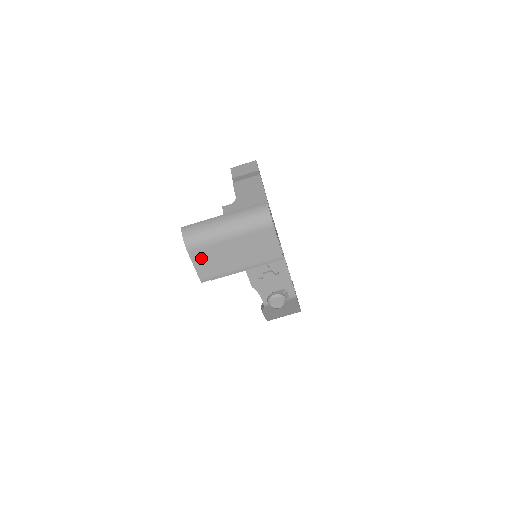
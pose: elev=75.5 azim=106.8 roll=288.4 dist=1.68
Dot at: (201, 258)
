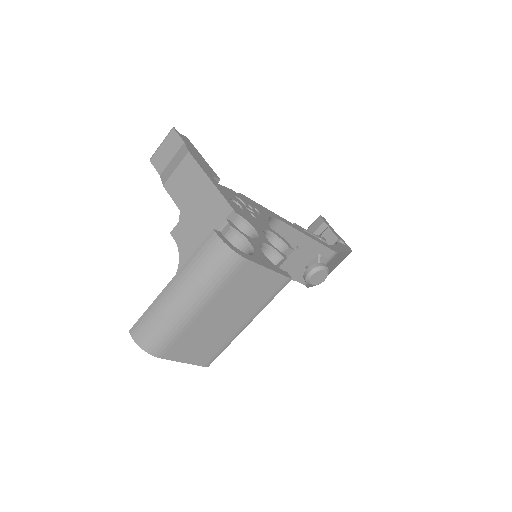
Dot at: (183, 351)
